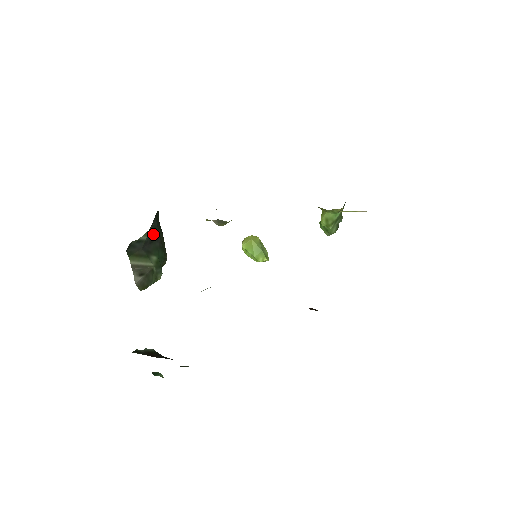
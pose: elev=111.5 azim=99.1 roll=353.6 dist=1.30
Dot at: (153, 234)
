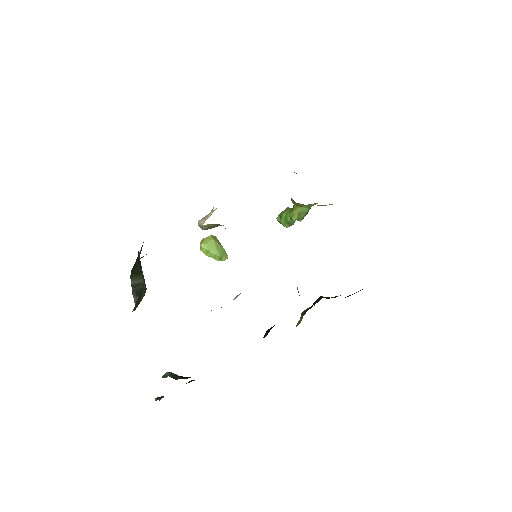
Dot at: occluded
